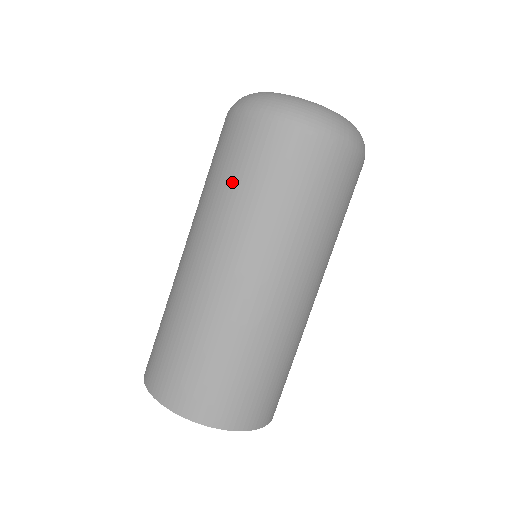
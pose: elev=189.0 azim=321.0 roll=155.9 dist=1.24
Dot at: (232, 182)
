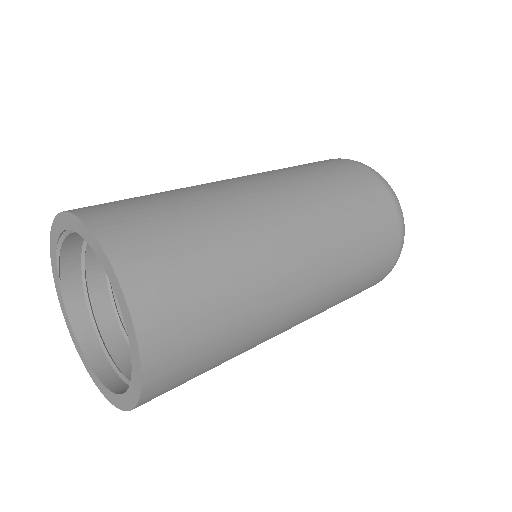
Dot at: (315, 170)
